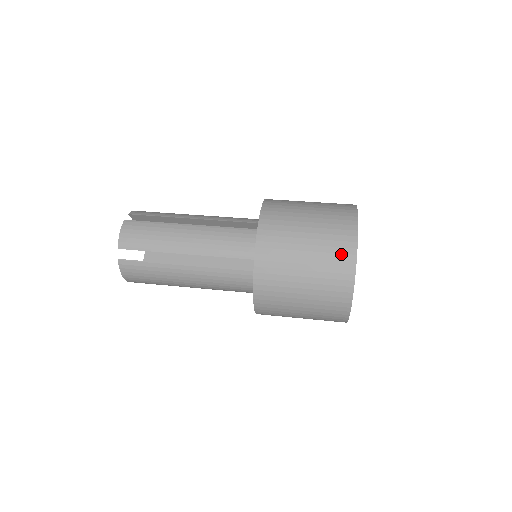
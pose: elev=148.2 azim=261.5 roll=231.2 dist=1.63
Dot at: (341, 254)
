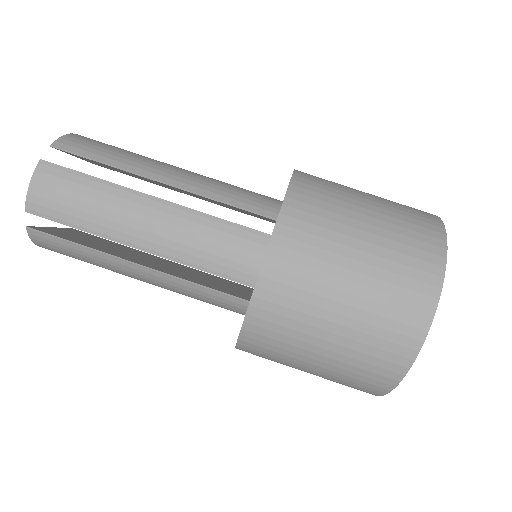
Dot at: (398, 334)
